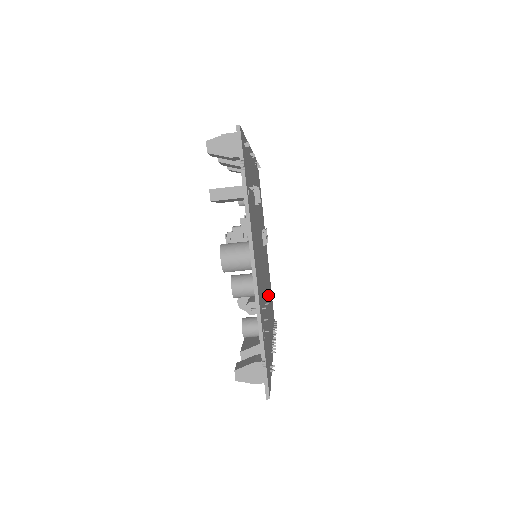
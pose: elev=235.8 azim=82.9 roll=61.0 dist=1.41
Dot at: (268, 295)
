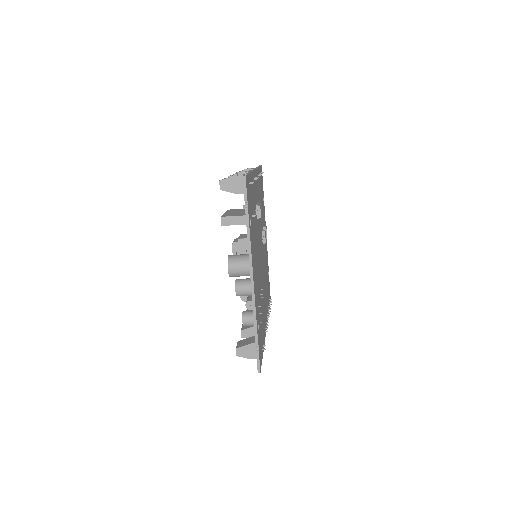
Dot at: (265, 283)
